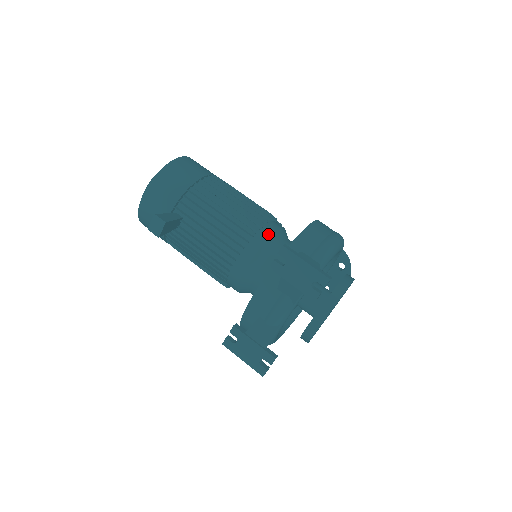
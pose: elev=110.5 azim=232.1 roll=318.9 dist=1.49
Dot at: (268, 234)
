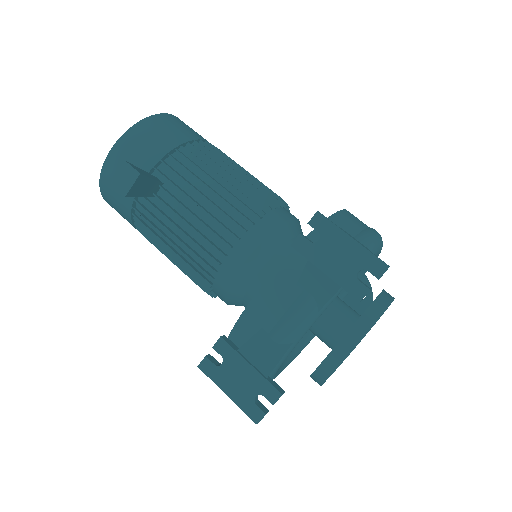
Dot at: (282, 219)
